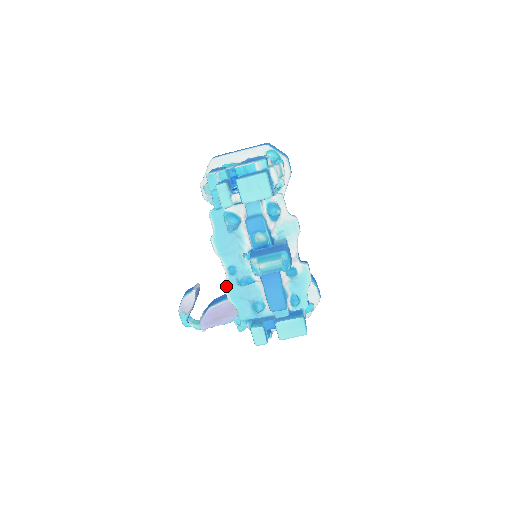
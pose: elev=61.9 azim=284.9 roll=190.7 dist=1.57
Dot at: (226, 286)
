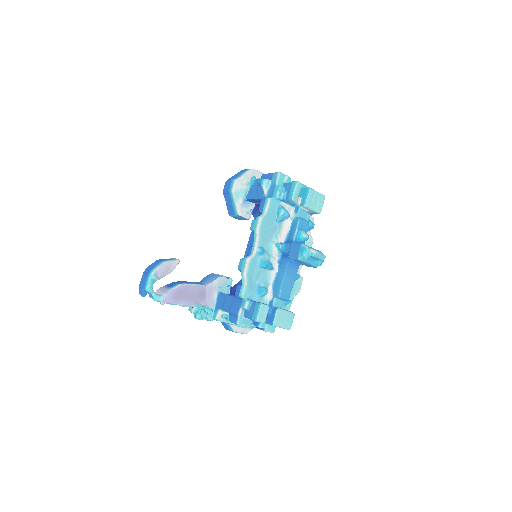
Dot at: (250, 261)
